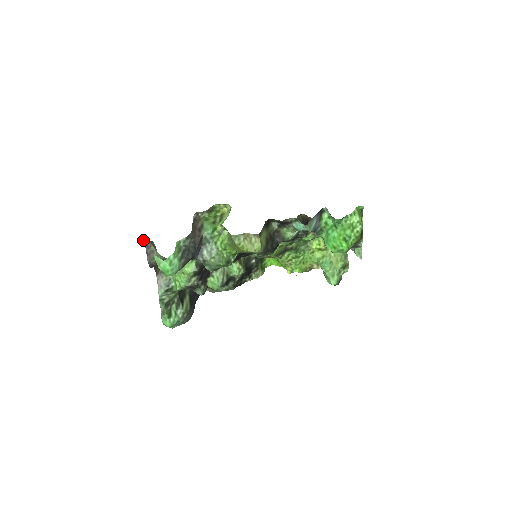
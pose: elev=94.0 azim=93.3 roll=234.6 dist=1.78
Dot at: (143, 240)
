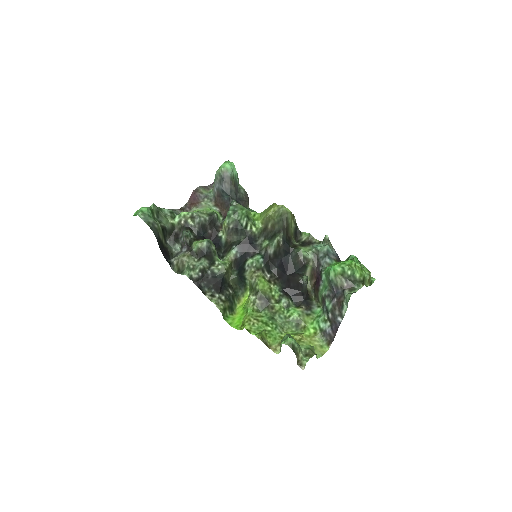
Dot at: occluded
